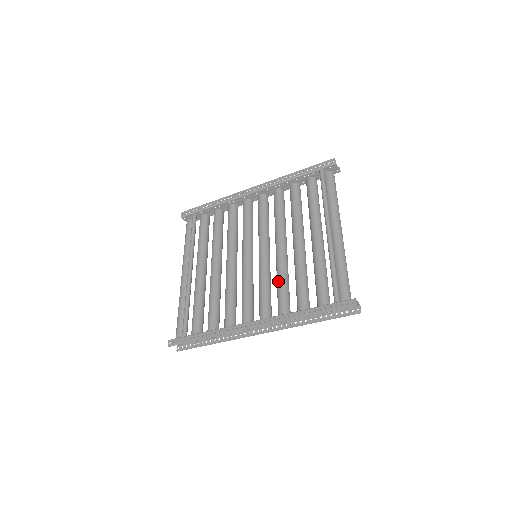
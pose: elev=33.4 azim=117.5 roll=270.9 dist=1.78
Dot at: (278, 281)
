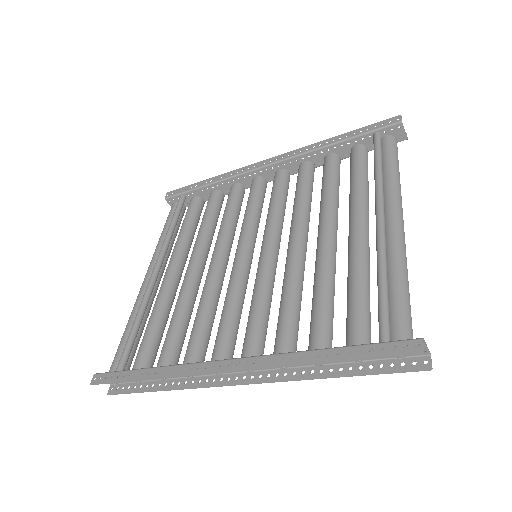
Dot at: (282, 296)
